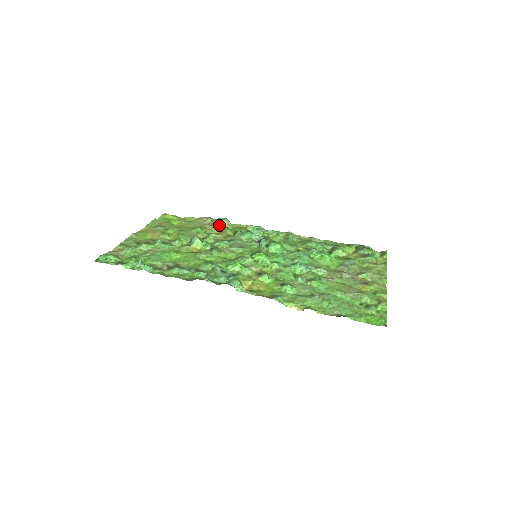
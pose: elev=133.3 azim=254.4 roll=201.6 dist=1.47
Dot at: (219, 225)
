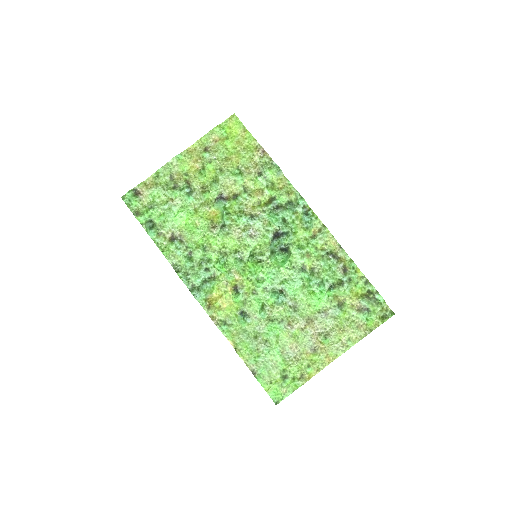
Dot at: (265, 178)
